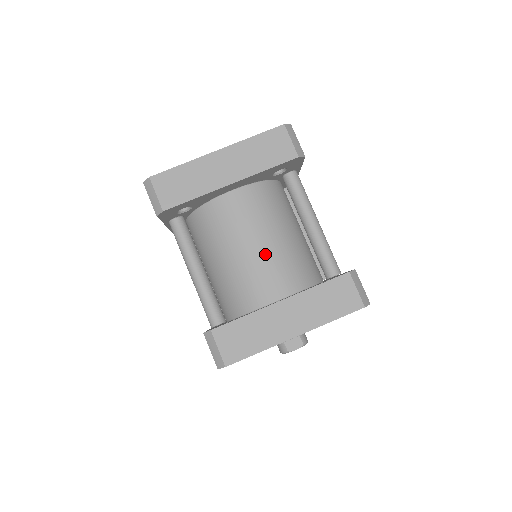
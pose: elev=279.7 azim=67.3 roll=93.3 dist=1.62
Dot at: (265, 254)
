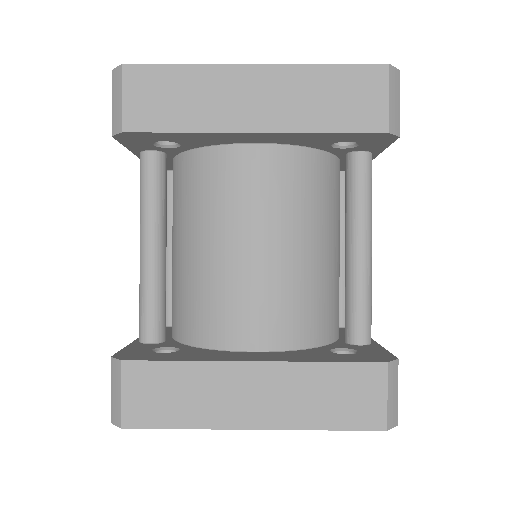
Dot at: (264, 269)
